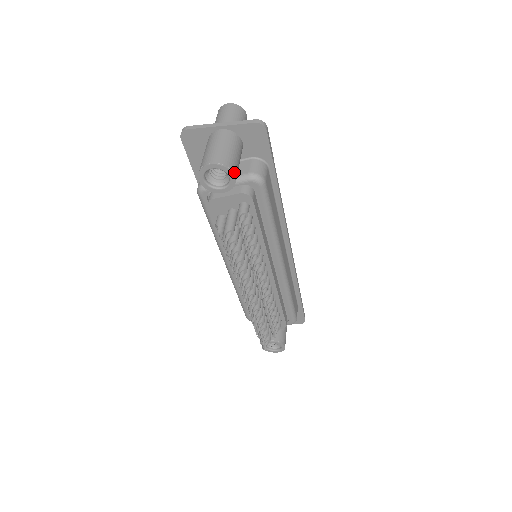
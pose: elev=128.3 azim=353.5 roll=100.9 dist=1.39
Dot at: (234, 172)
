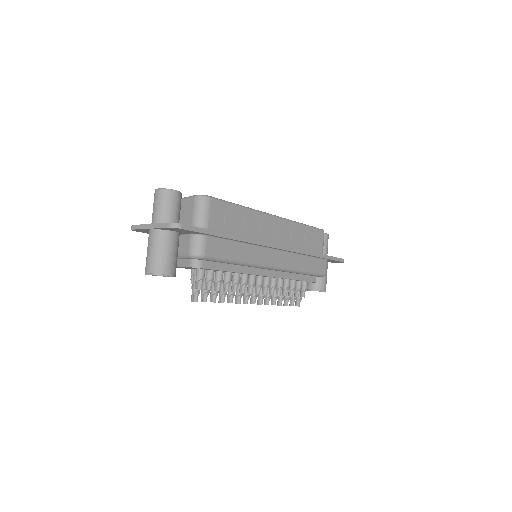
Dot at: (167, 273)
